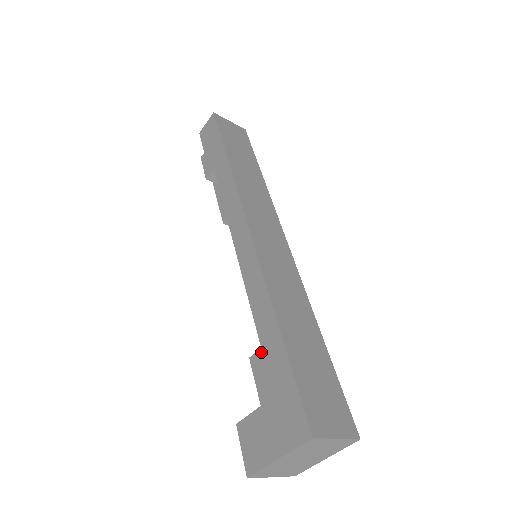
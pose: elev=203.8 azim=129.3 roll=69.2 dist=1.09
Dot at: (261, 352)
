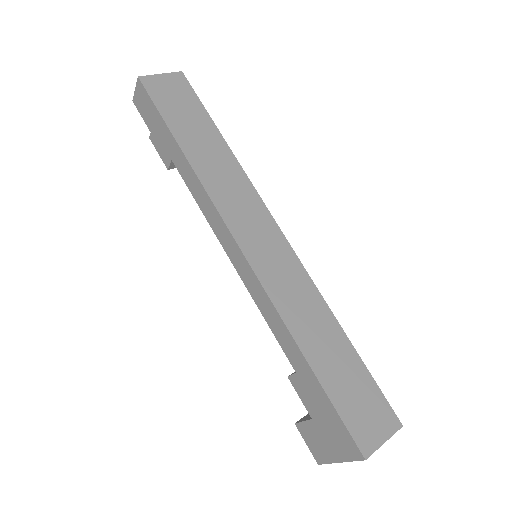
Dot at: (297, 377)
